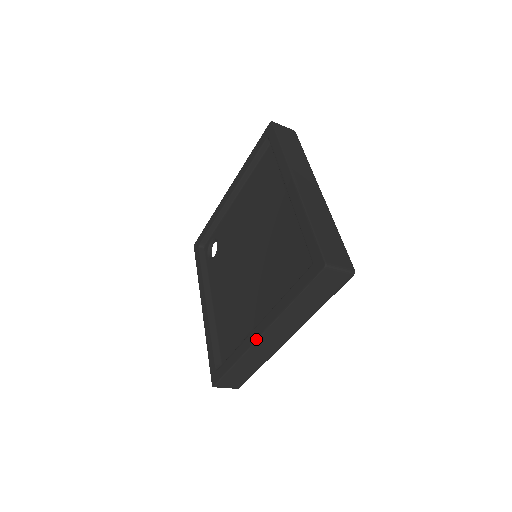
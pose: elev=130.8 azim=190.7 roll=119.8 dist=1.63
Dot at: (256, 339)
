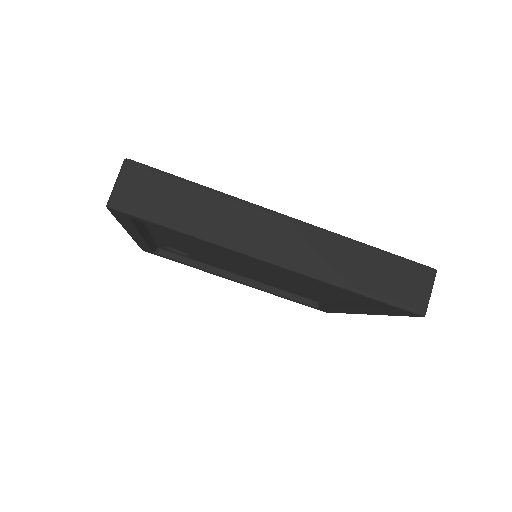
Dot at: occluded
